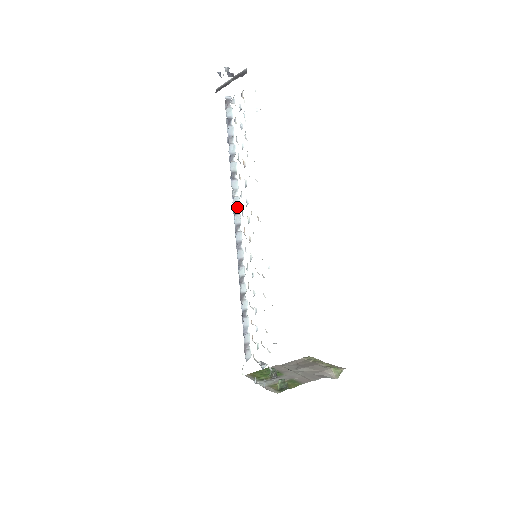
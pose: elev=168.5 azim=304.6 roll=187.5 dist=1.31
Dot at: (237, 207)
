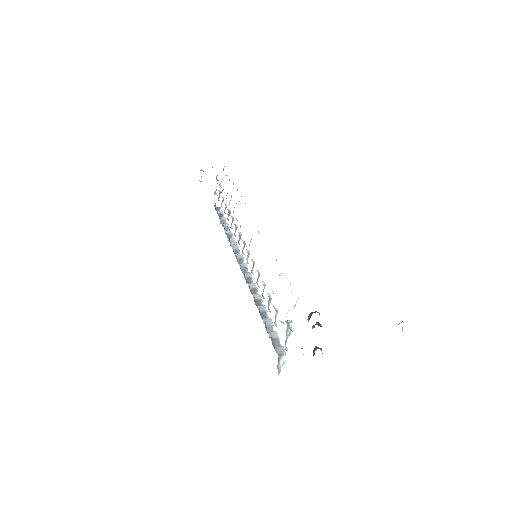
Dot at: (237, 251)
